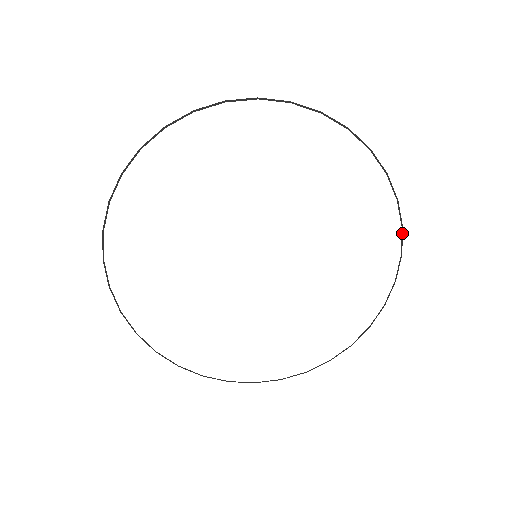
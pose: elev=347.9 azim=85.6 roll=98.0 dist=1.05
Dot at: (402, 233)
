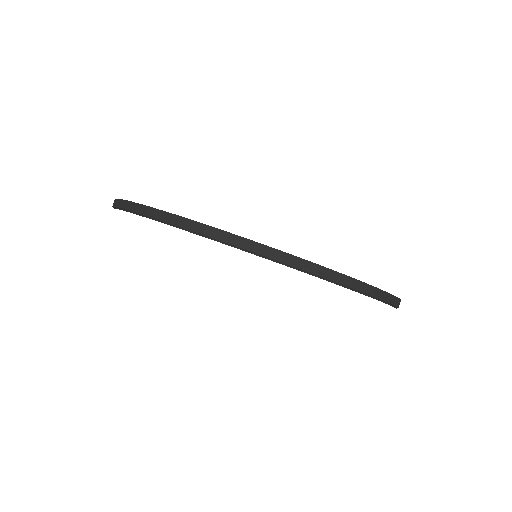
Dot at: (390, 304)
